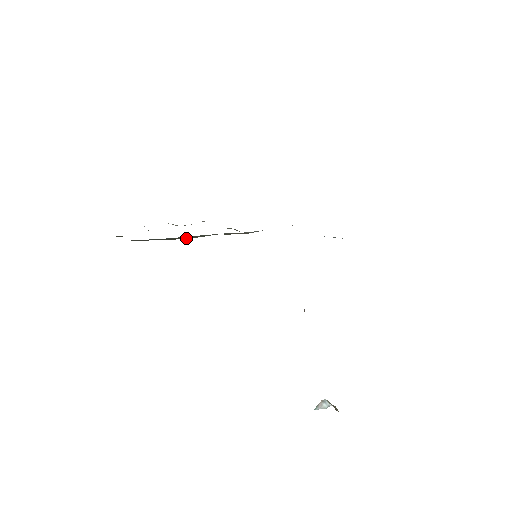
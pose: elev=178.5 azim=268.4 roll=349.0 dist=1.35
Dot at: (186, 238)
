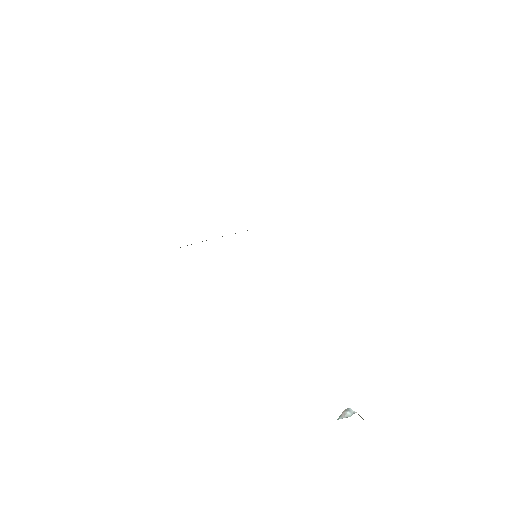
Dot at: occluded
